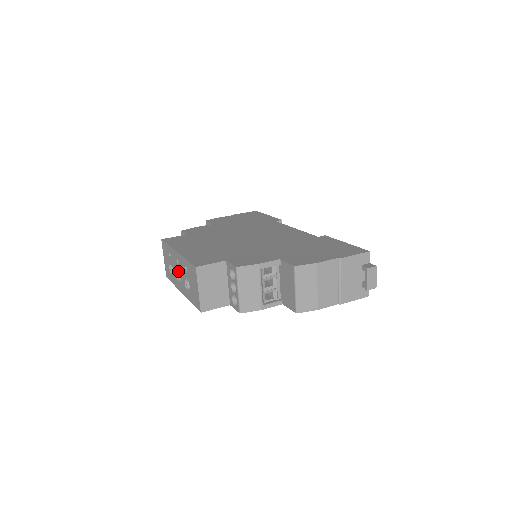
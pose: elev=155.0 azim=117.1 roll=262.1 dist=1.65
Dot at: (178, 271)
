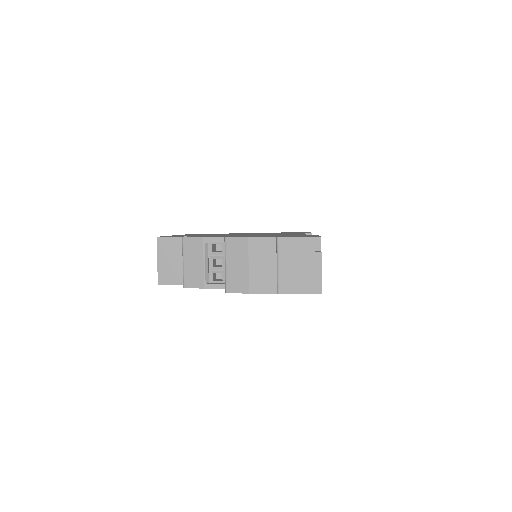
Dot at: occluded
